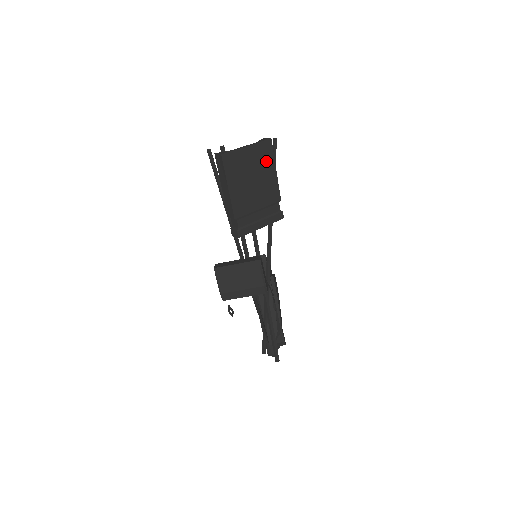
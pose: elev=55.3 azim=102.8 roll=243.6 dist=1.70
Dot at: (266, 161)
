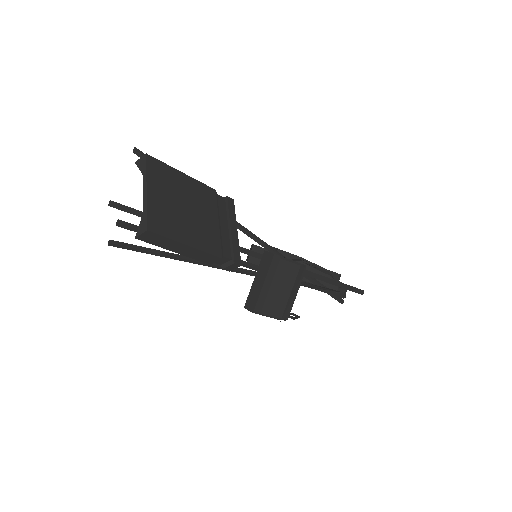
Dot at: (170, 178)
